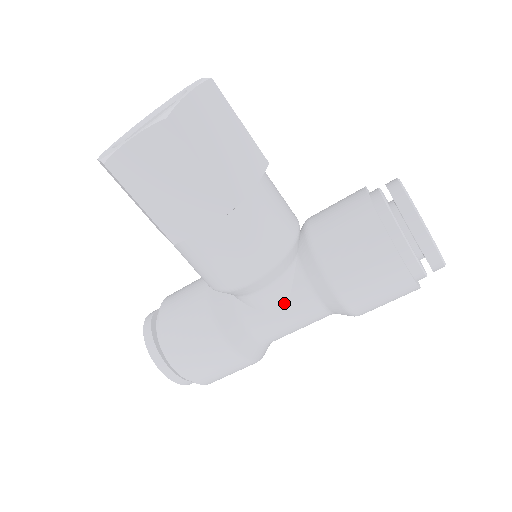
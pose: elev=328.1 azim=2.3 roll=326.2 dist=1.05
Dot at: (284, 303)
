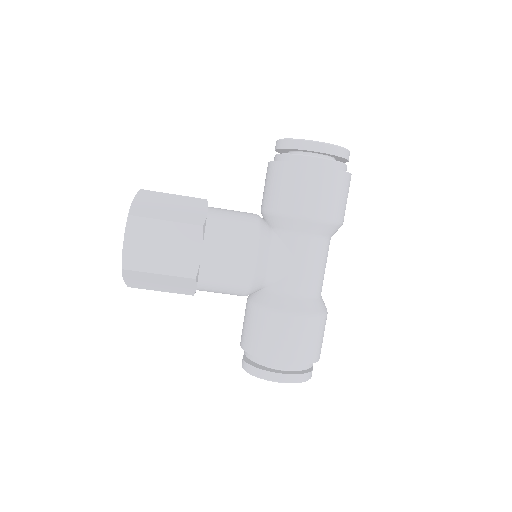
Dot at: (290, 257)
